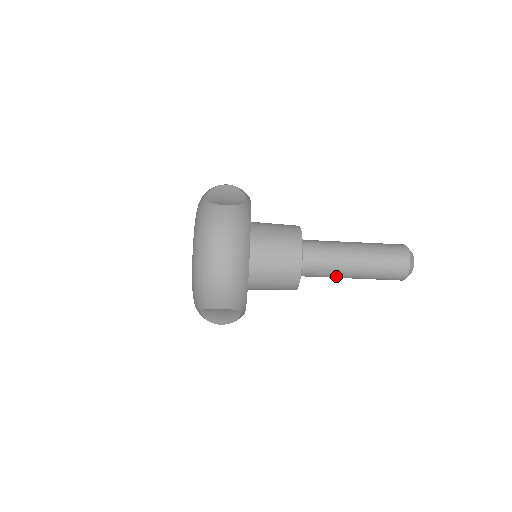
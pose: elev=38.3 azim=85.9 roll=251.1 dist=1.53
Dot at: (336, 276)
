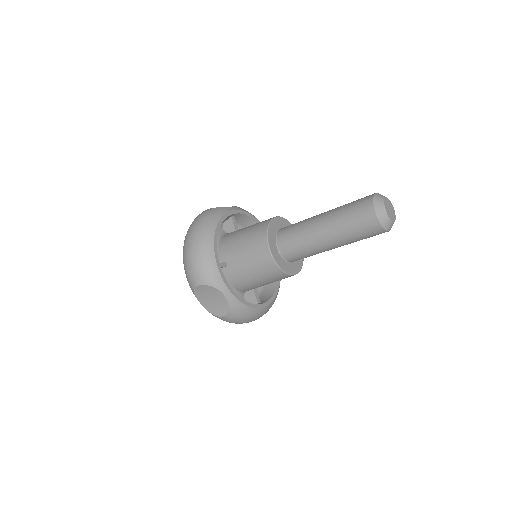
Dot at: (313, 246)
